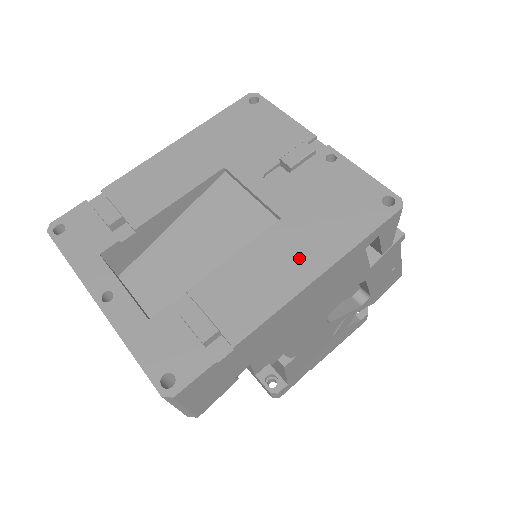
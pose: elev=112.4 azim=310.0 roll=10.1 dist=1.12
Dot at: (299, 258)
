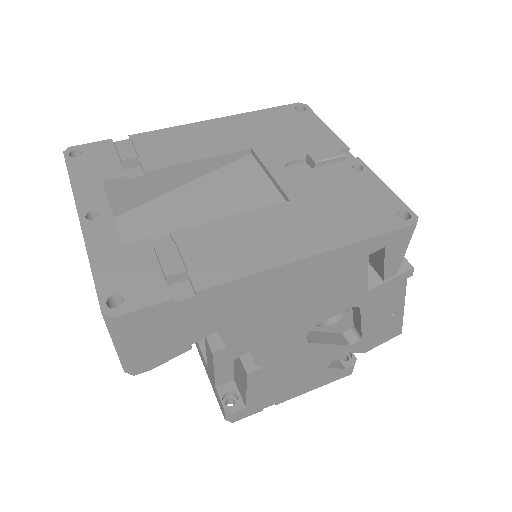
Dot at: (295, 236)
